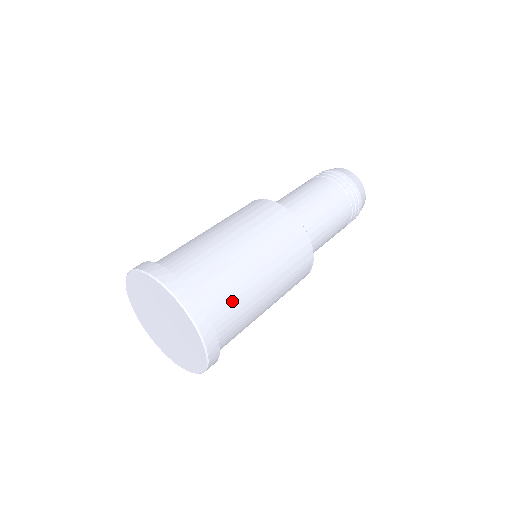
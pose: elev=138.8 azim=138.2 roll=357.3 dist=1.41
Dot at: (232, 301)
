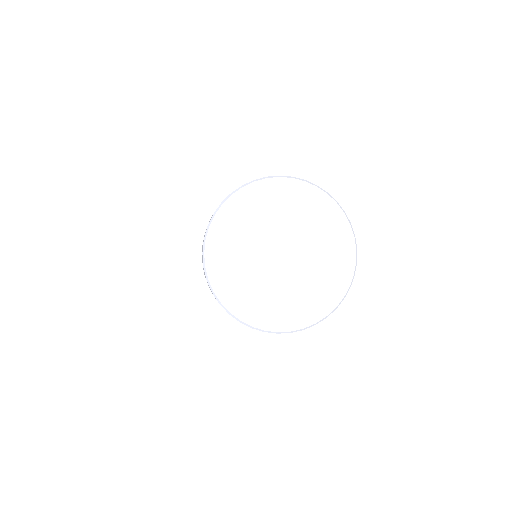
Dot at: occluded
